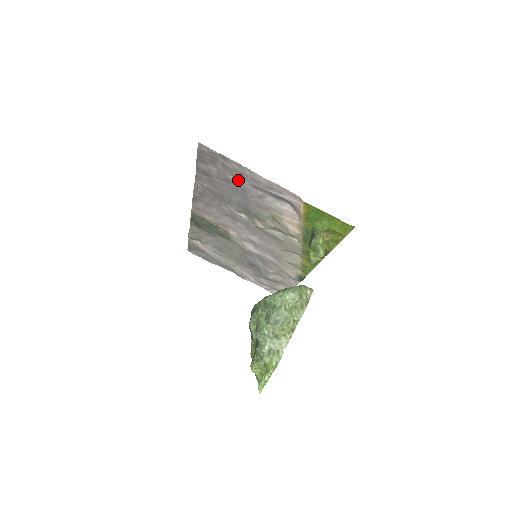
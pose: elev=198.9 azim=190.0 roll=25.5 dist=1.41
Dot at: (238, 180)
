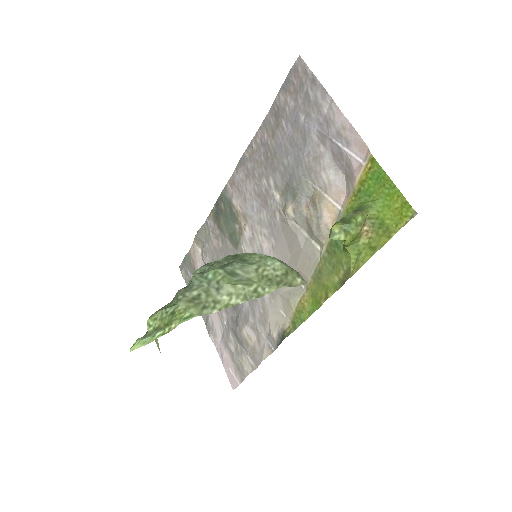
Dot at: (308, 123)
